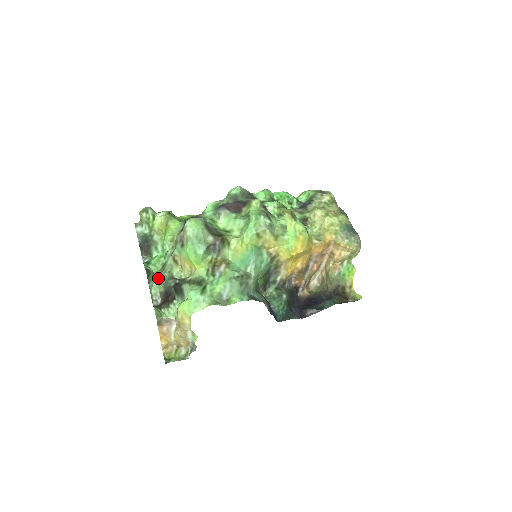
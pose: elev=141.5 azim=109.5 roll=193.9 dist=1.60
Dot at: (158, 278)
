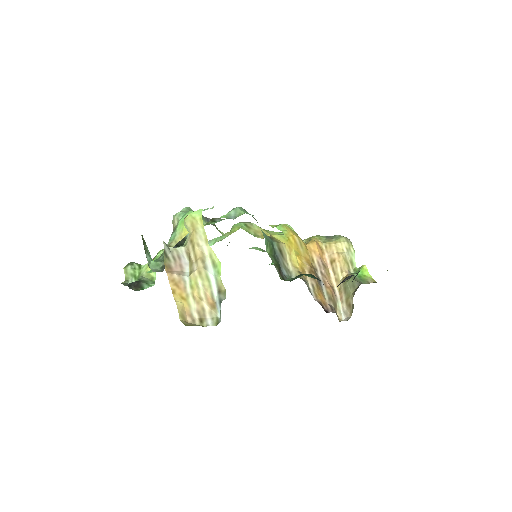
Dot at: (155, 261)
